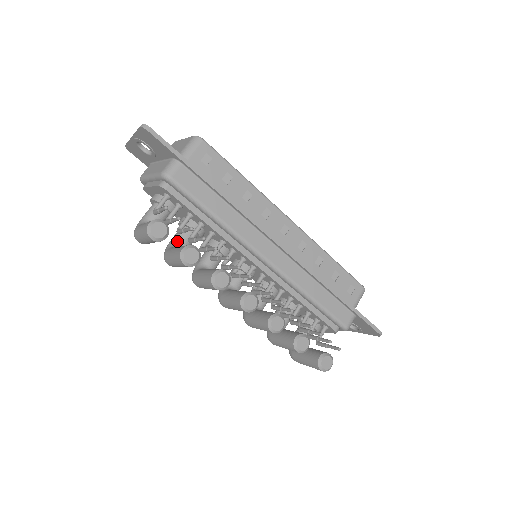
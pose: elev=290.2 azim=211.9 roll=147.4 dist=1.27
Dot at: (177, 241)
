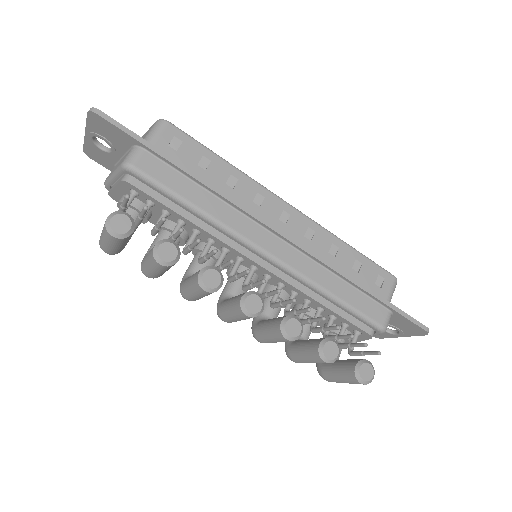
Dot at: occluded
